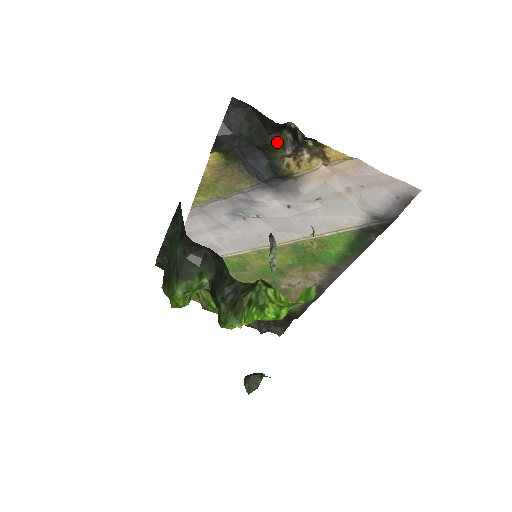
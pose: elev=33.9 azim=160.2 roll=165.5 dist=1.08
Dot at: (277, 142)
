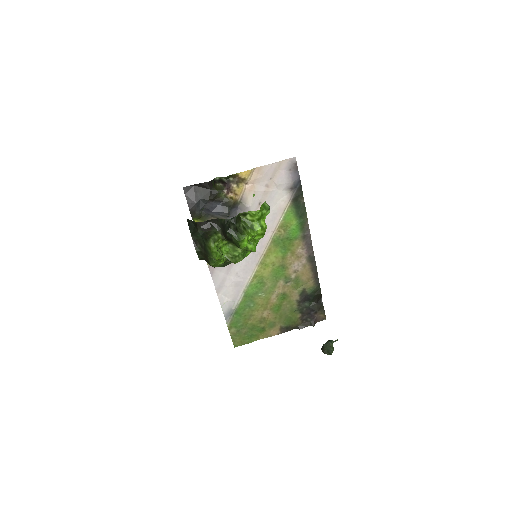
Dot at: (217, 190)
